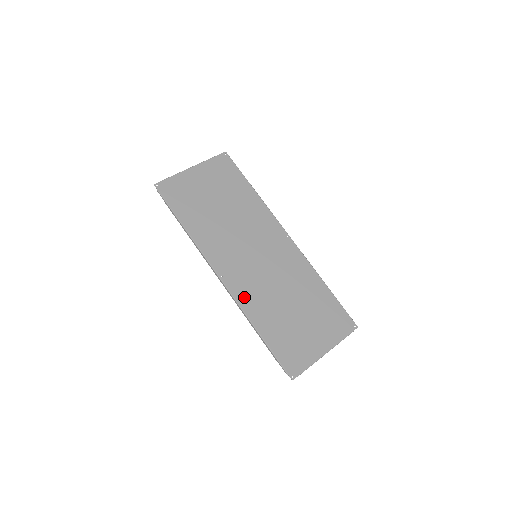
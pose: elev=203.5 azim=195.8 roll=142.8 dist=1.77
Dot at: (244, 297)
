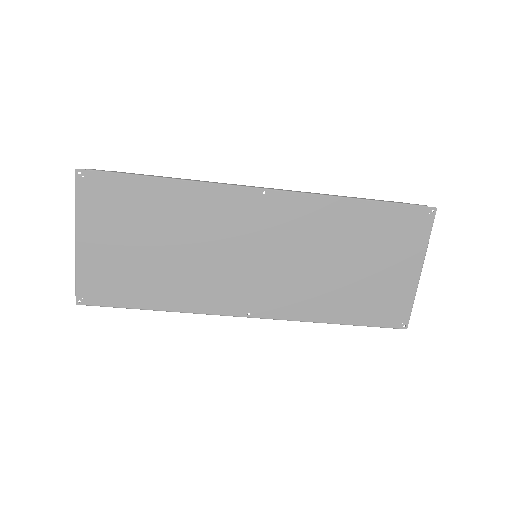
Dot at: (289, 309)
